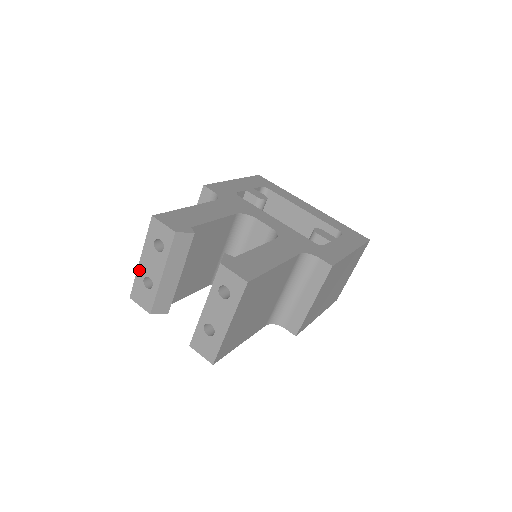
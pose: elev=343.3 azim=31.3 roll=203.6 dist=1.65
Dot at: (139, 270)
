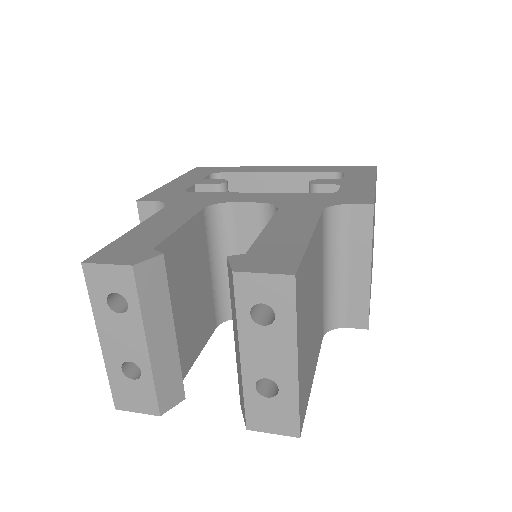
Dot at: (107, 360)
